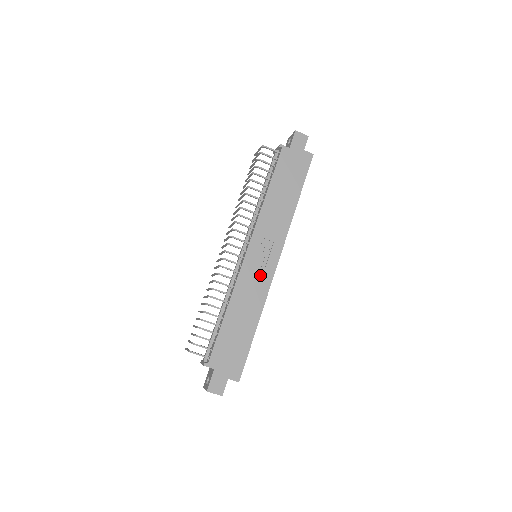
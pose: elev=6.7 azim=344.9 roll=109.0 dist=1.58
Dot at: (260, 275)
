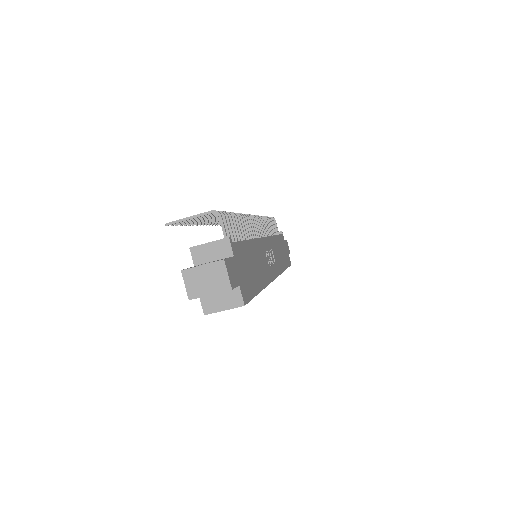
Dot at: (268, 264)
